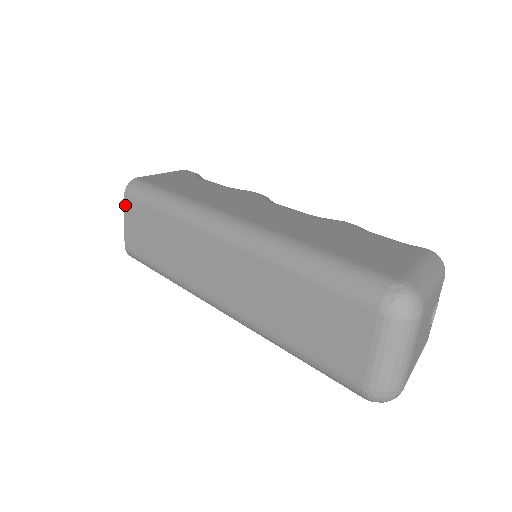
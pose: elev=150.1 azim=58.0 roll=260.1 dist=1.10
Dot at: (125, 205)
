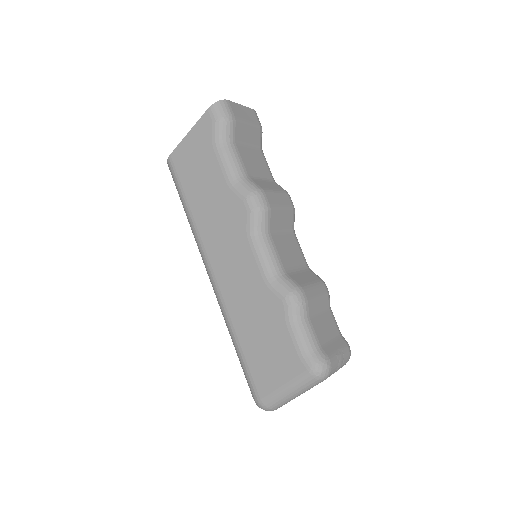
Dot at: occluded
